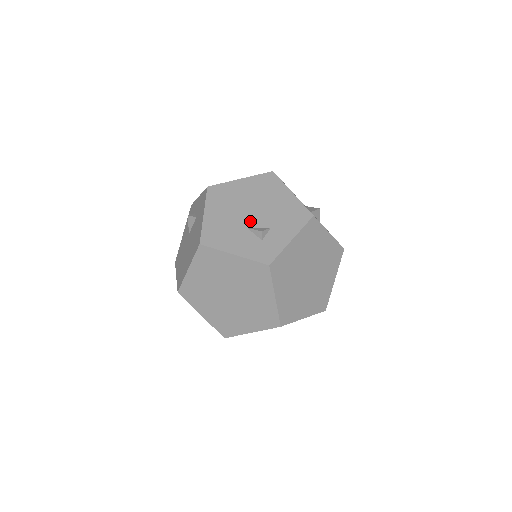
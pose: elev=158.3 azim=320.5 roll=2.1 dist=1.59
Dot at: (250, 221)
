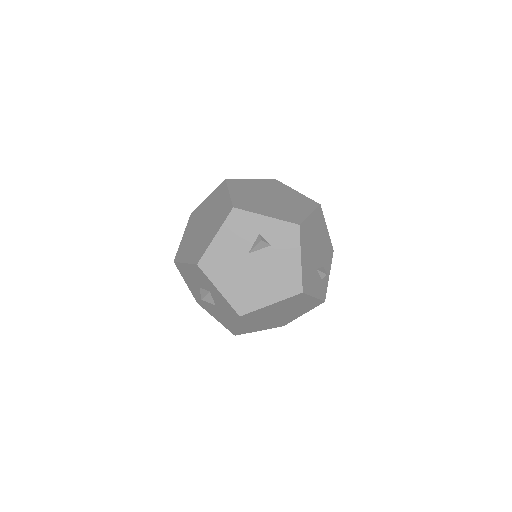
Dot at: (317, 262)
